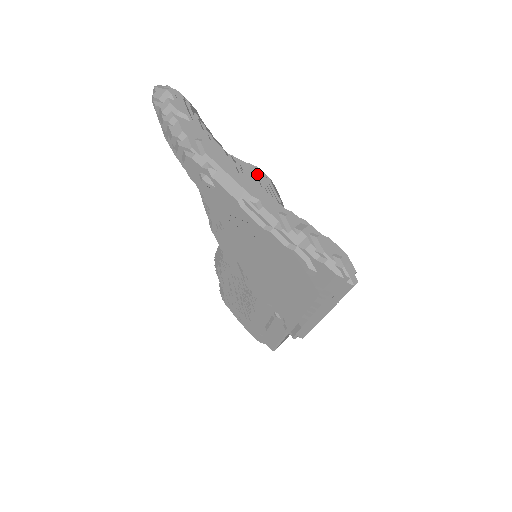
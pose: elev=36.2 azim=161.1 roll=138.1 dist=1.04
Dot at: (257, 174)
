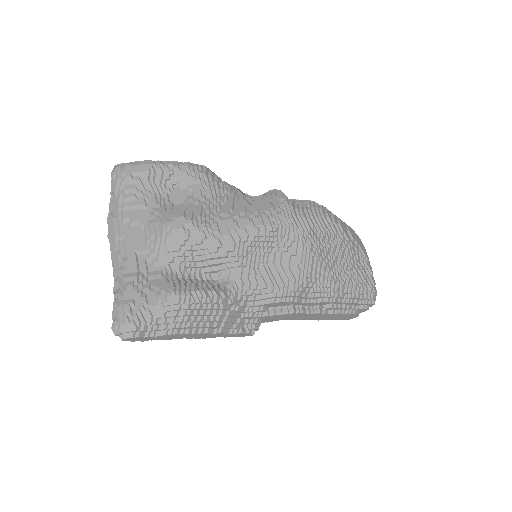
Dot at: (159, 228)
